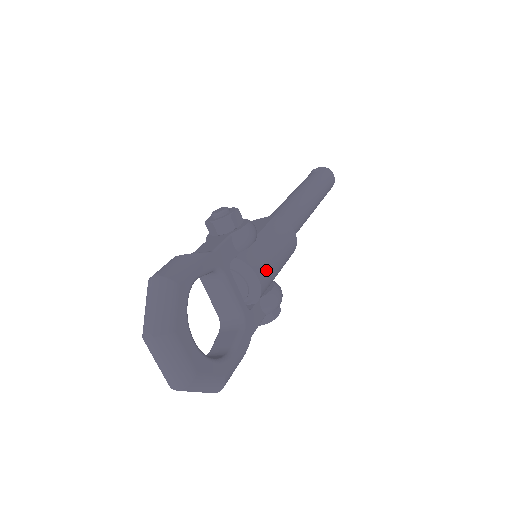
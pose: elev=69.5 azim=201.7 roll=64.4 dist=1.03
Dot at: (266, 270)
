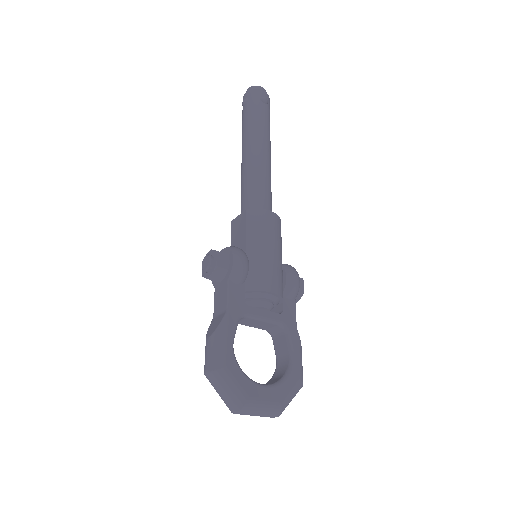
Dot at: (273, 278)
